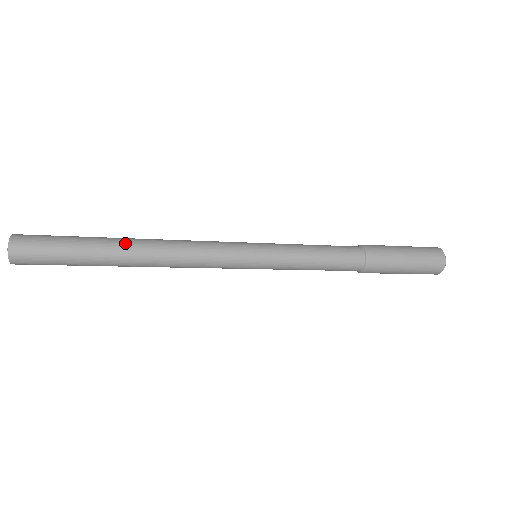
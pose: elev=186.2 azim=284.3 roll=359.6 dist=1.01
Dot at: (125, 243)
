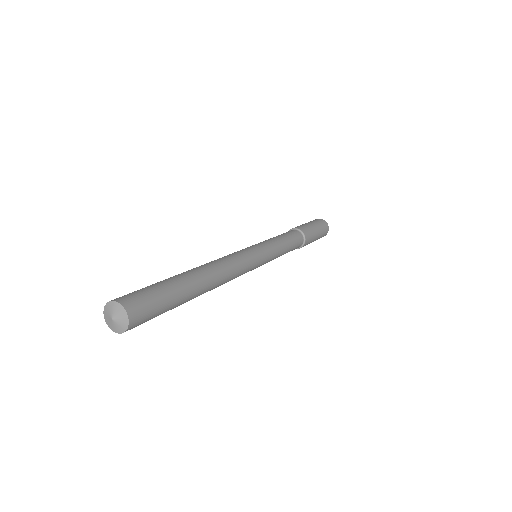
Dot at: (199, 275)
